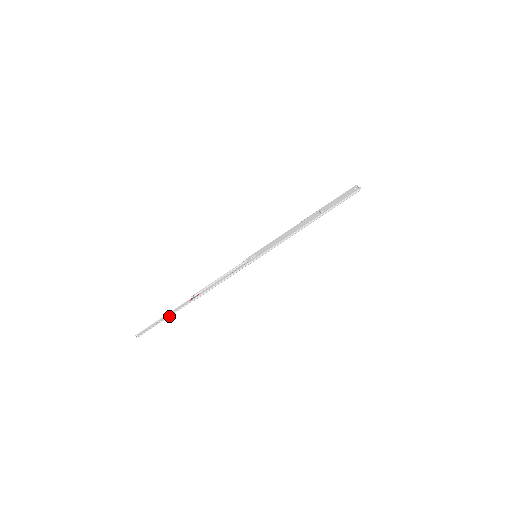
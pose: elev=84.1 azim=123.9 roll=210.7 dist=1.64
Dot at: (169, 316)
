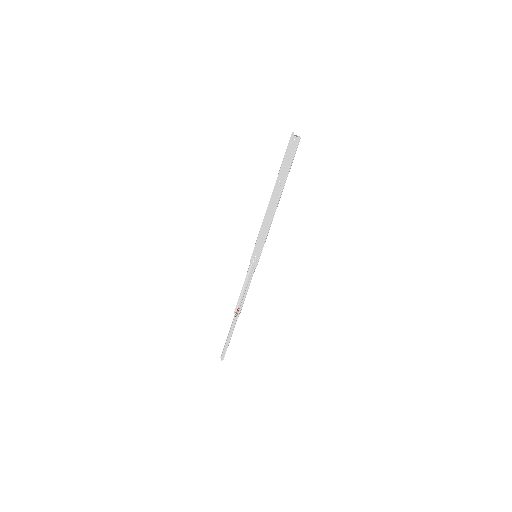
Dot at: (231, 336)
